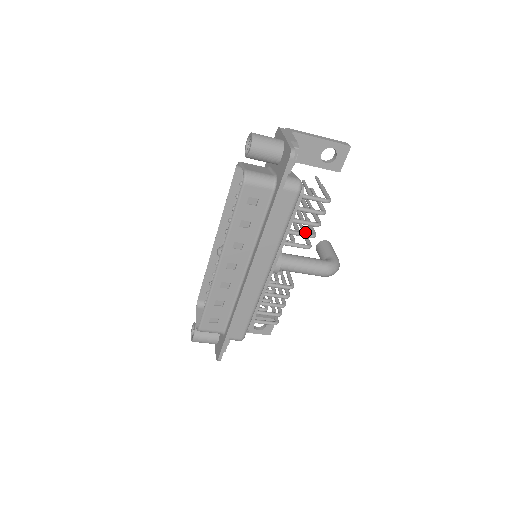
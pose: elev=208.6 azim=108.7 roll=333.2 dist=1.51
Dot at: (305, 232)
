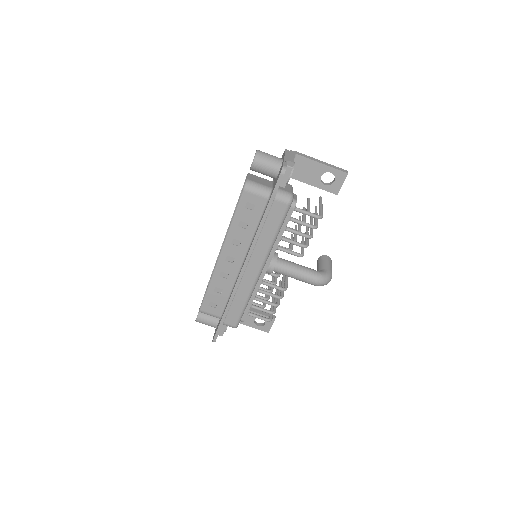
Dot at: (303, 243)
